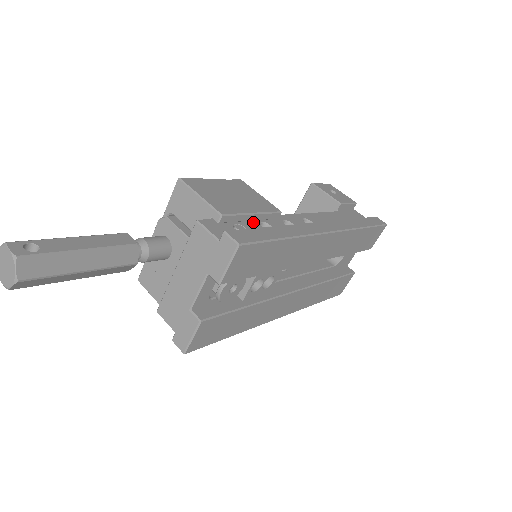
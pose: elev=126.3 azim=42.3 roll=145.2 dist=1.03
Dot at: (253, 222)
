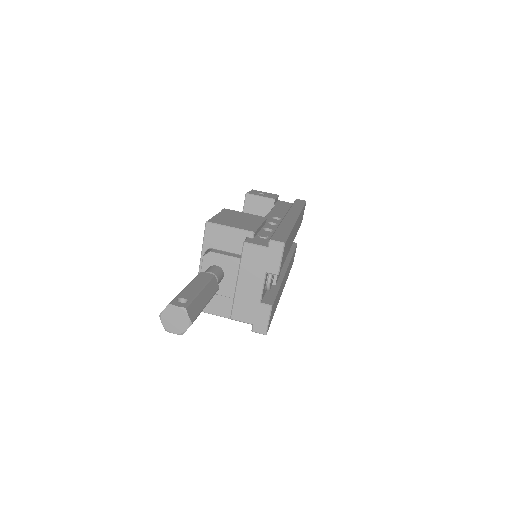
Dot at: (261, 231)
